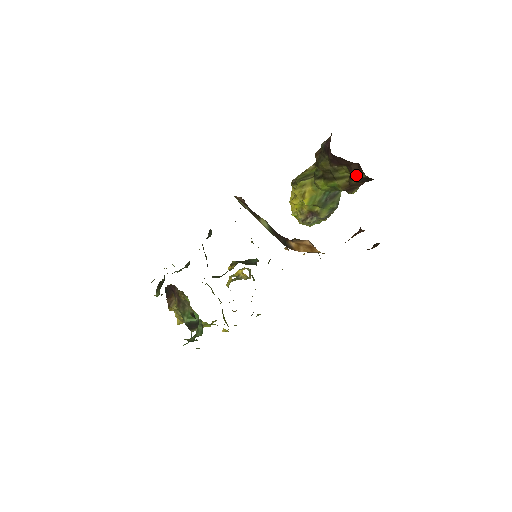
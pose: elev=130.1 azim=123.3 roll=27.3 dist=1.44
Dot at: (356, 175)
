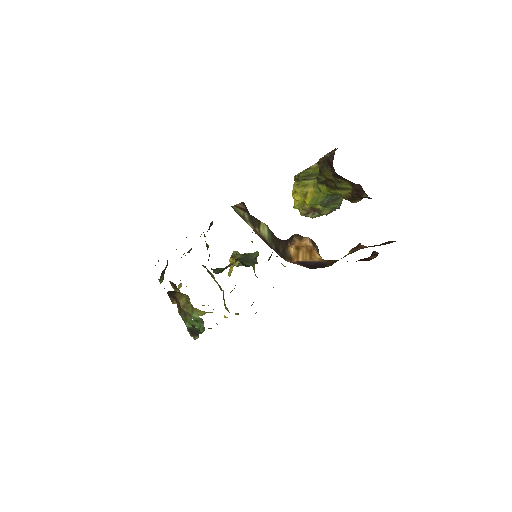
Dot at: (358, 193)
